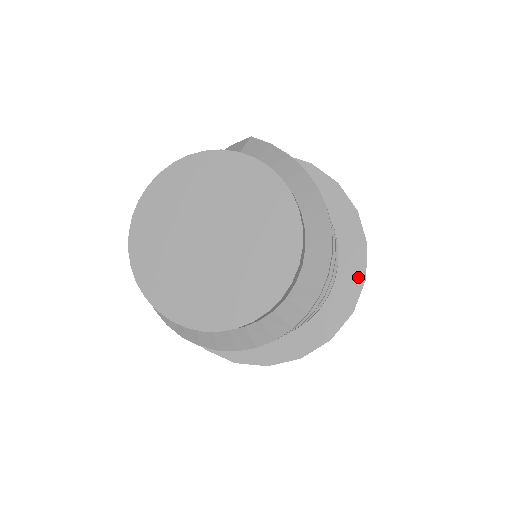
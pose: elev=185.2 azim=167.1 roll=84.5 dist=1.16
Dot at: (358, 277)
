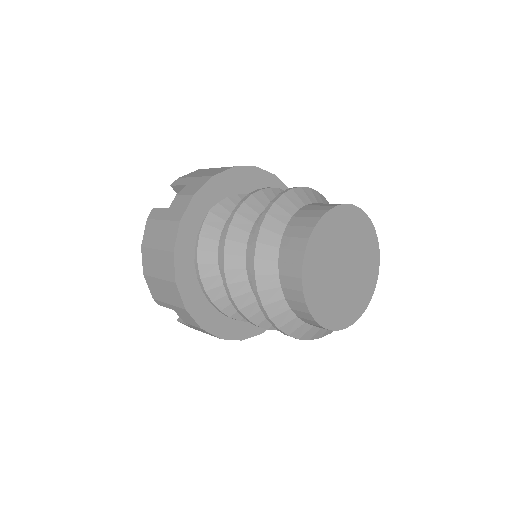
Dot at: occluded
